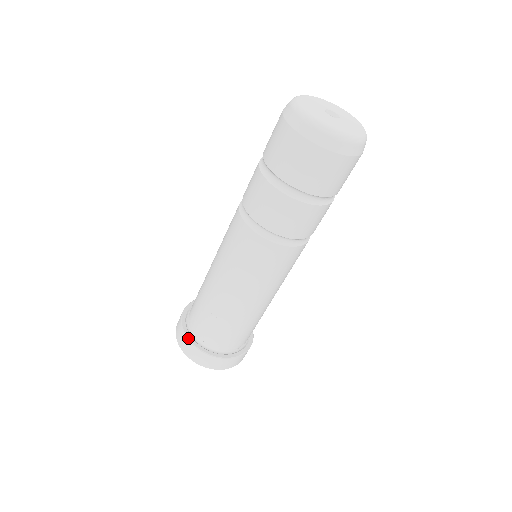
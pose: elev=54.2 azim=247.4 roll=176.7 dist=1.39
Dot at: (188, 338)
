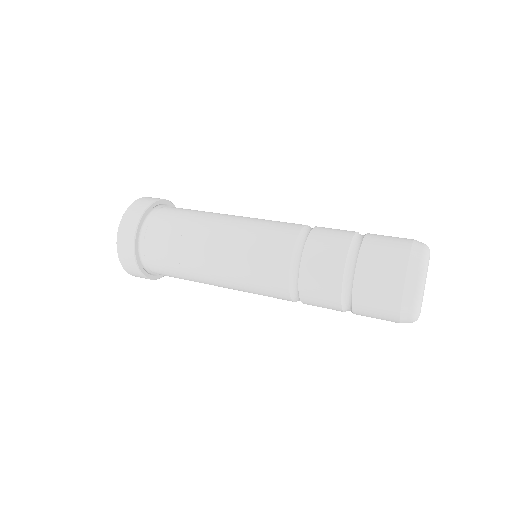
Dot at: (135, 251)
